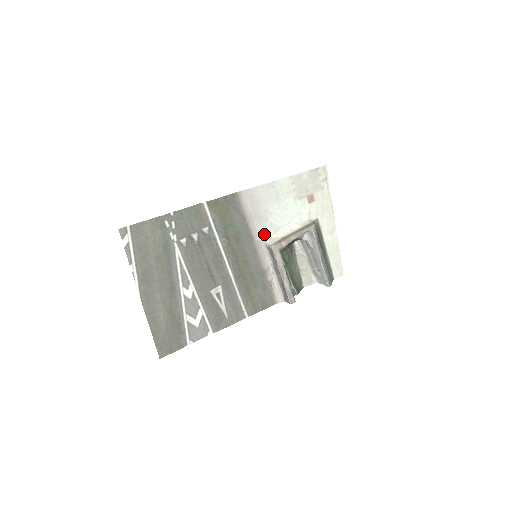
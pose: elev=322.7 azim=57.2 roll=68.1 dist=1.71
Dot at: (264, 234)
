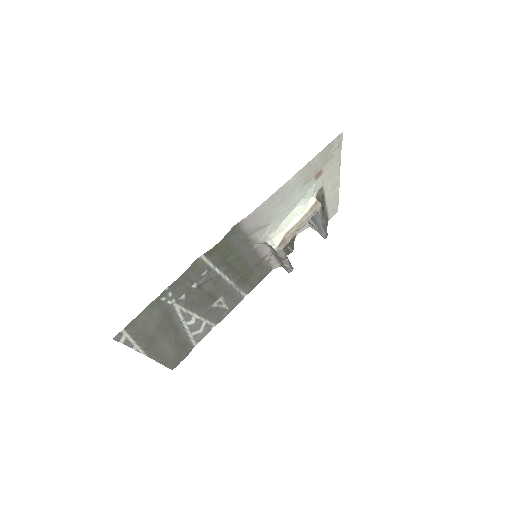
Dot at: (265, 237)
